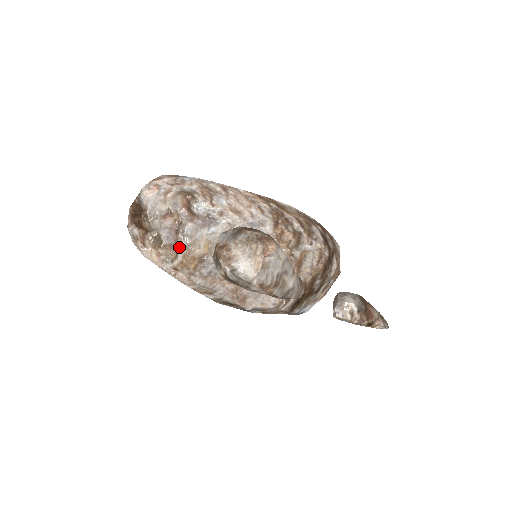
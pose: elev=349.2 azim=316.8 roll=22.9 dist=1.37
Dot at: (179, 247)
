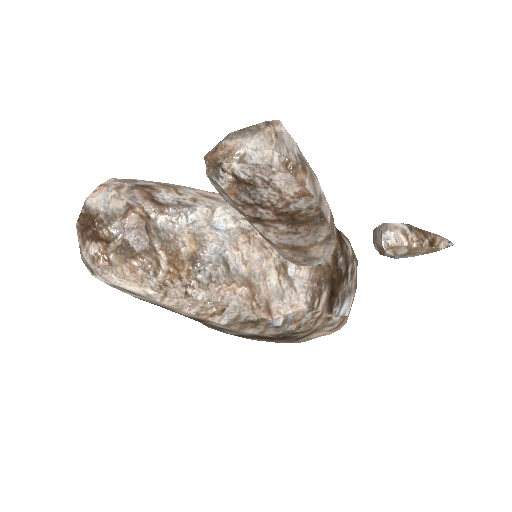
Dot at: (158, 251)
